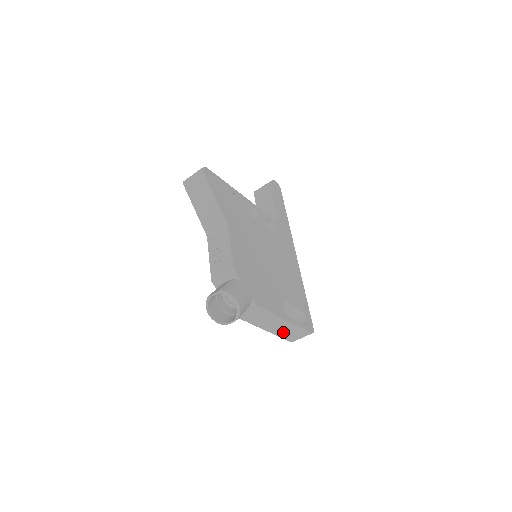
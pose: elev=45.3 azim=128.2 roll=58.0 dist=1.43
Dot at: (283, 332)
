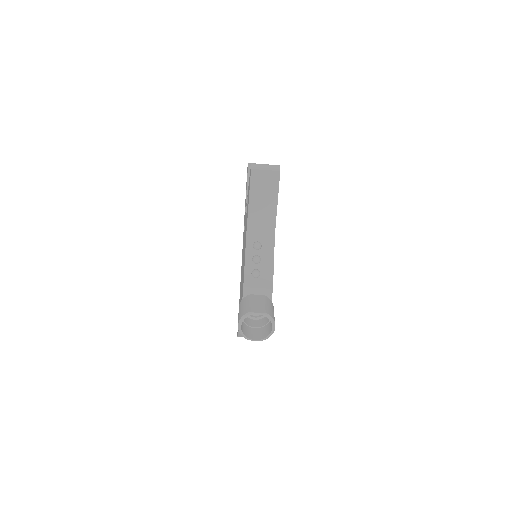
Dot at: occluded
